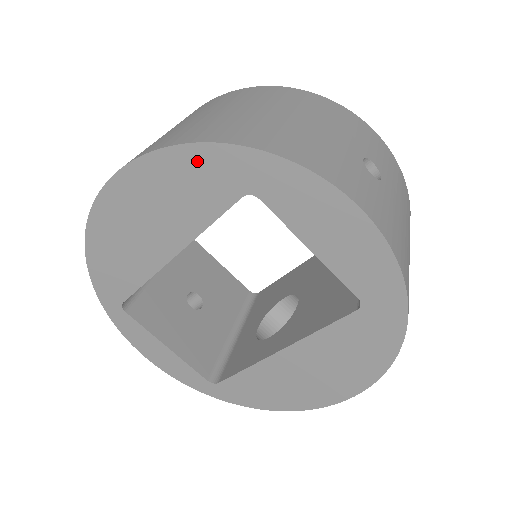
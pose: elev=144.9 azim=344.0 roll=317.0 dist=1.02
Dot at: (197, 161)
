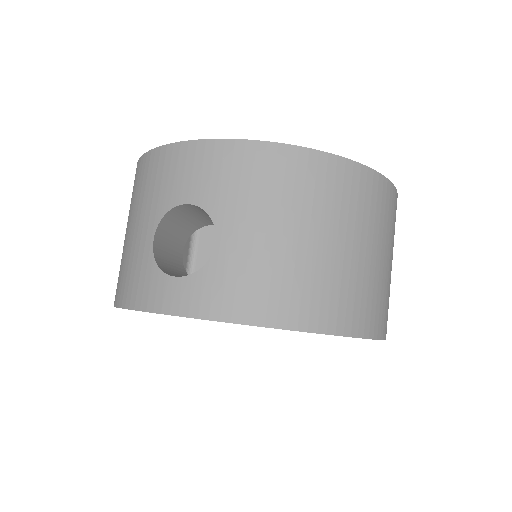
Dot at: occluded
